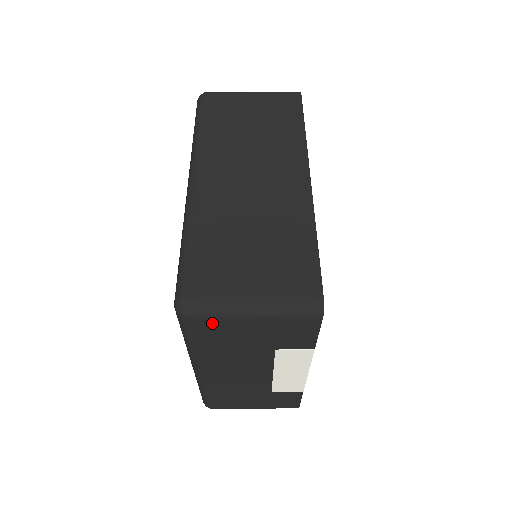
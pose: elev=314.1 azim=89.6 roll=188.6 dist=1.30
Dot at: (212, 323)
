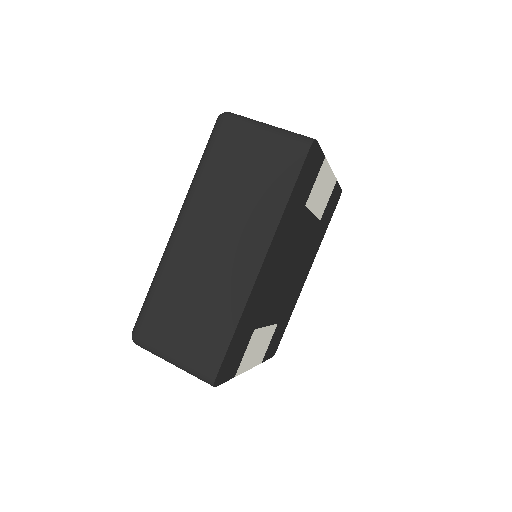
Dot at: occluded
